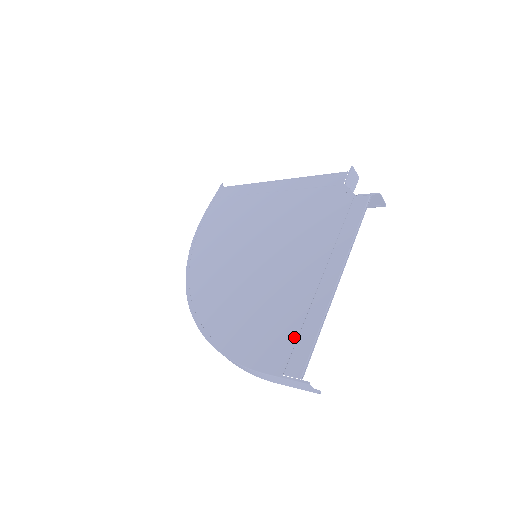
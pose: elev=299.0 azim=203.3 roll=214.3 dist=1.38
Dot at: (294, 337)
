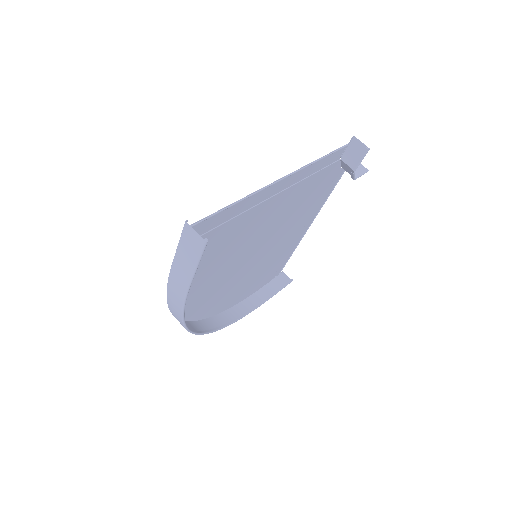
Dot at: (215, 230)
